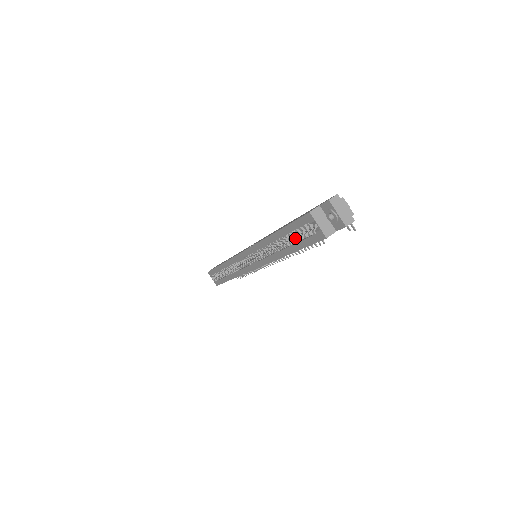
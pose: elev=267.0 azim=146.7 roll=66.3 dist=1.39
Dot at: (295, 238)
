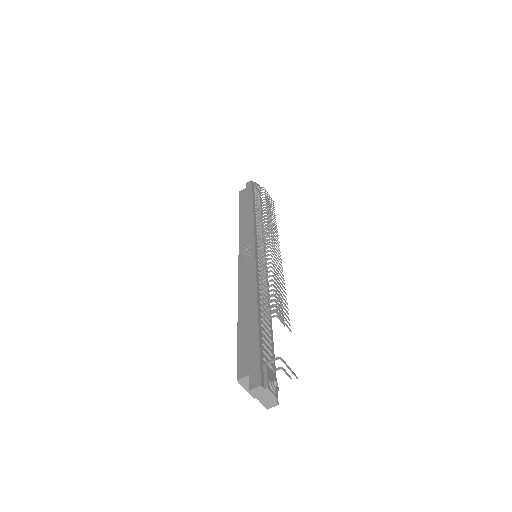
Dot at: occluded
